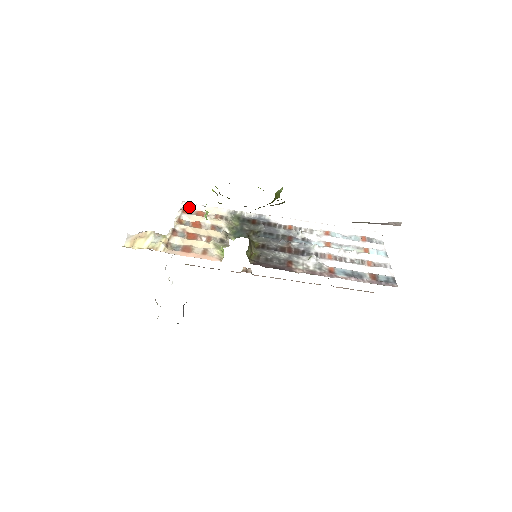
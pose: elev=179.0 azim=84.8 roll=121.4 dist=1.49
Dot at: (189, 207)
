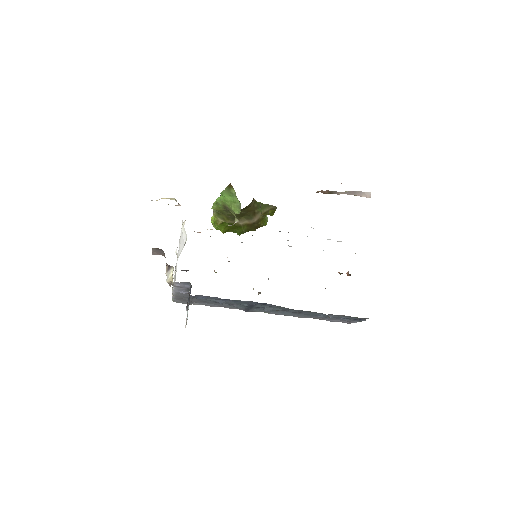
Dot at: occluded
